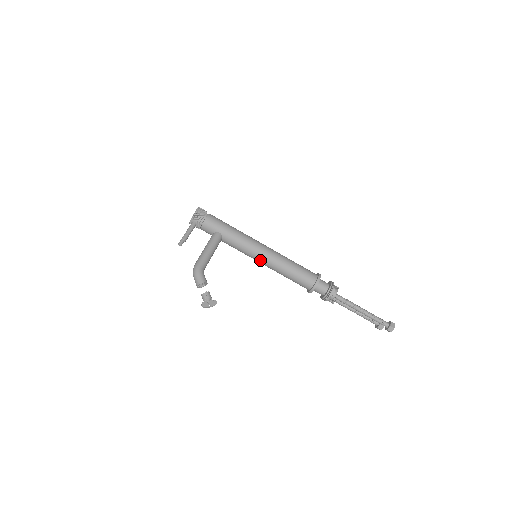
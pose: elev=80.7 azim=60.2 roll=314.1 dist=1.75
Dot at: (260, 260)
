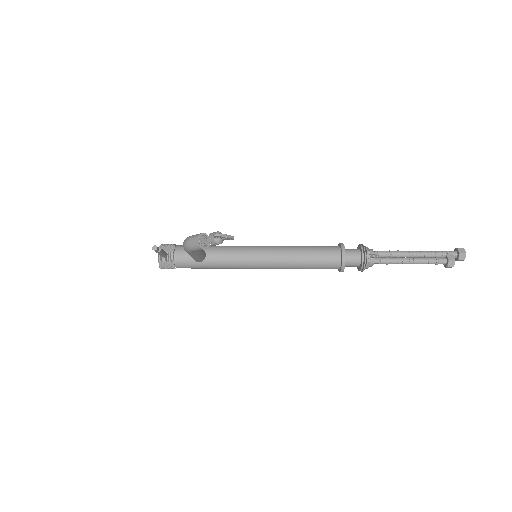
Dot at: (263, 255)
